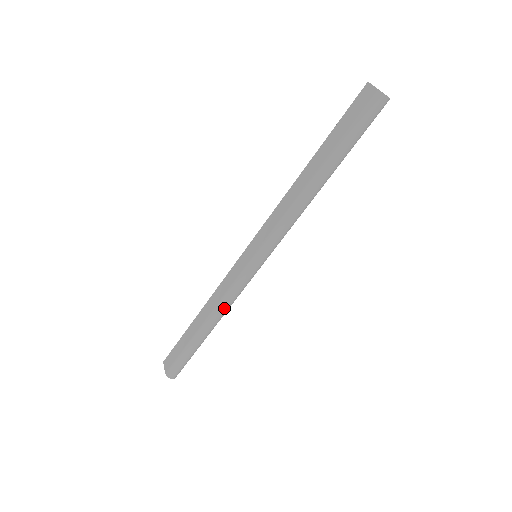
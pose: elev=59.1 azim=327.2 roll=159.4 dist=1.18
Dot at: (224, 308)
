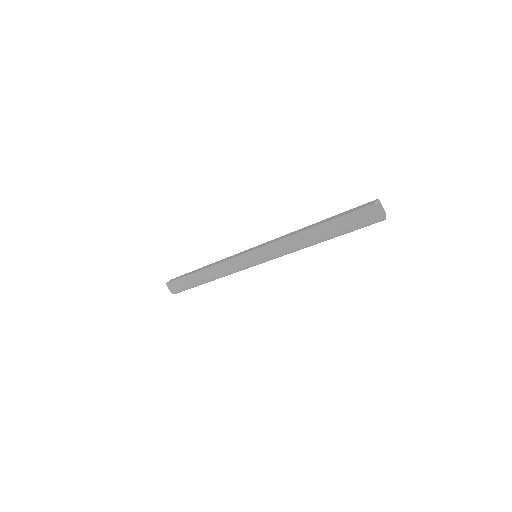
Dot at: occluded
